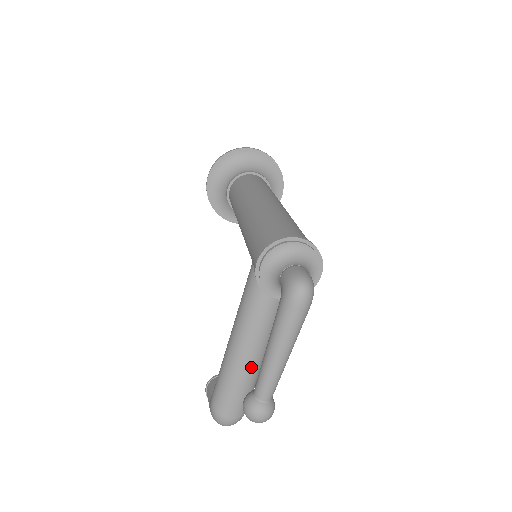
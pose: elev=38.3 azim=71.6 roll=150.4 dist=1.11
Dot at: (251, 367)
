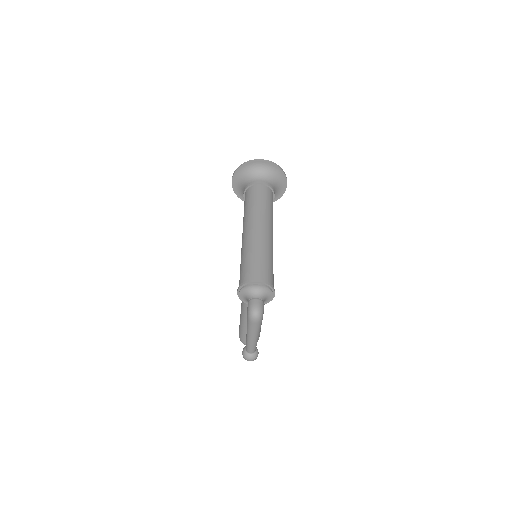
Dot at: occluded
